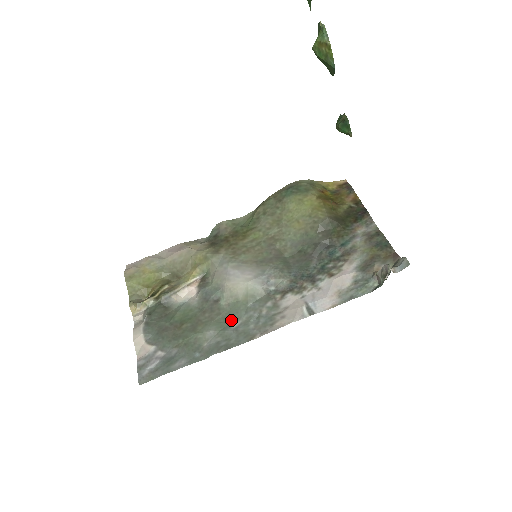
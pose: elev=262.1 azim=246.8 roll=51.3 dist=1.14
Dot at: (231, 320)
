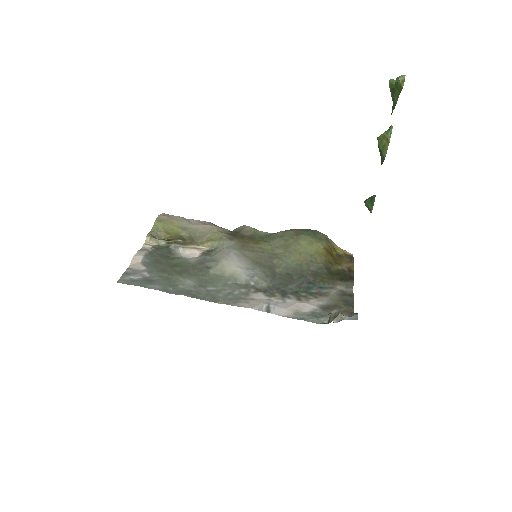
Dot at: (209, 284)
